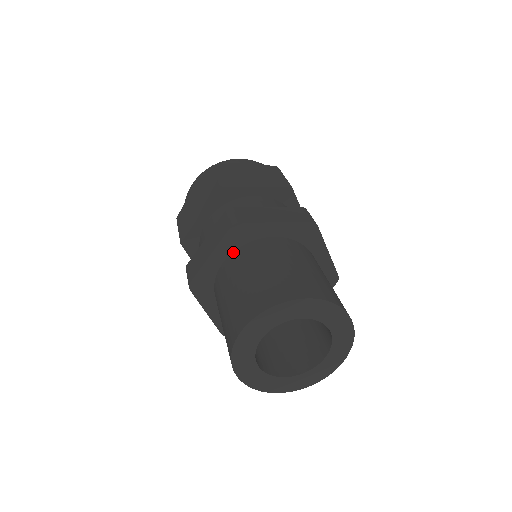
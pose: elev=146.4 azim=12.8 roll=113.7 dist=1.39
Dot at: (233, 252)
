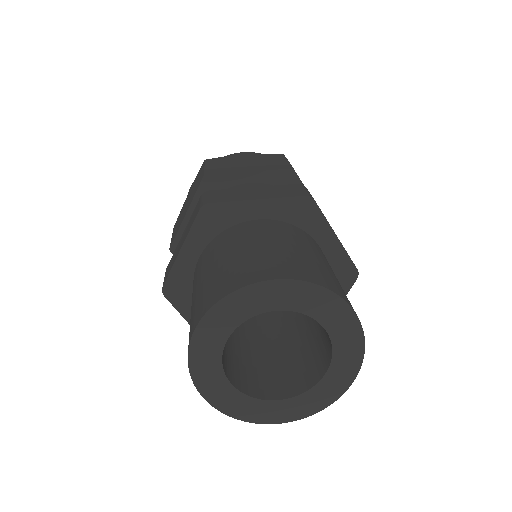
Dot at: (278, 220)
